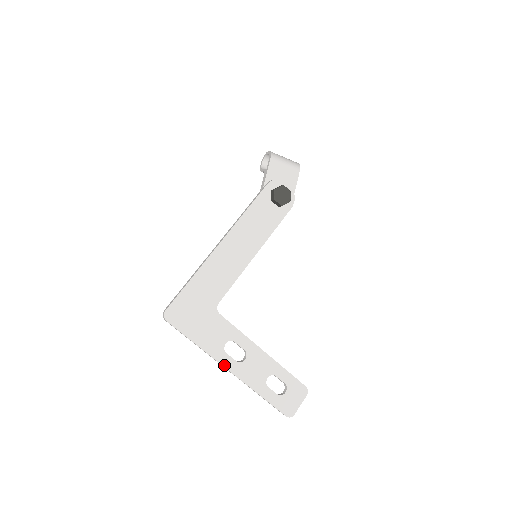
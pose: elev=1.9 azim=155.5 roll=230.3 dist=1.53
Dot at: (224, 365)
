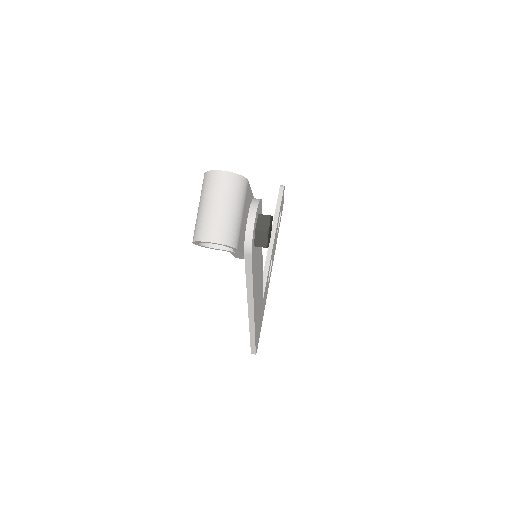
Dot at: occluded
